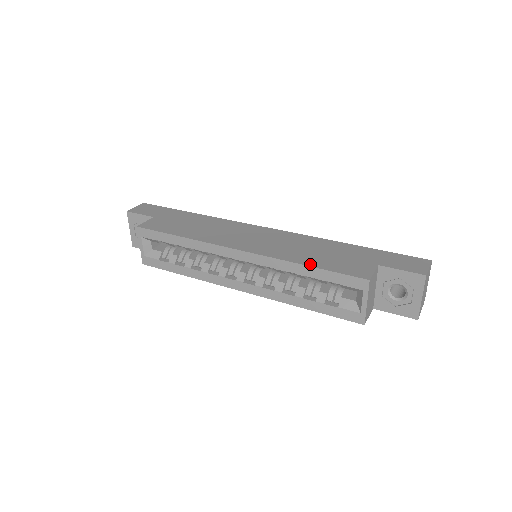
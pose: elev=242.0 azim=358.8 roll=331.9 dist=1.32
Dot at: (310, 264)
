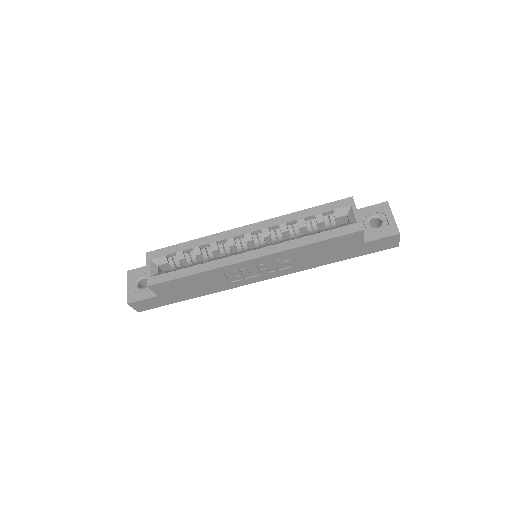
Dot at: (306, 210)
